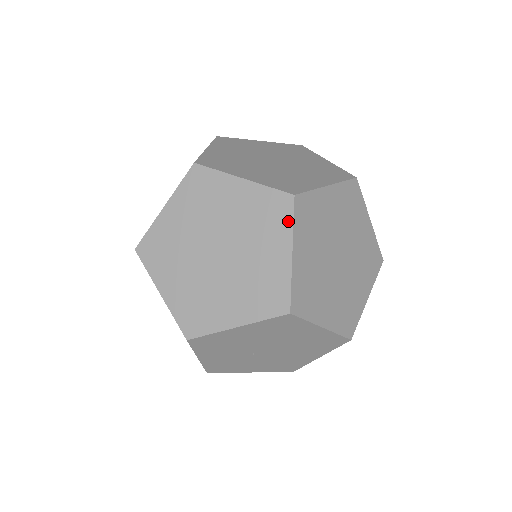
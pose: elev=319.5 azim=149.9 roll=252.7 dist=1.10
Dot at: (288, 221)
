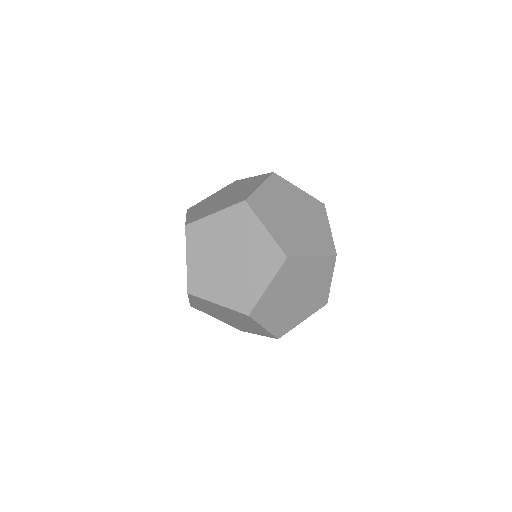
Dot at: (276, 269)
